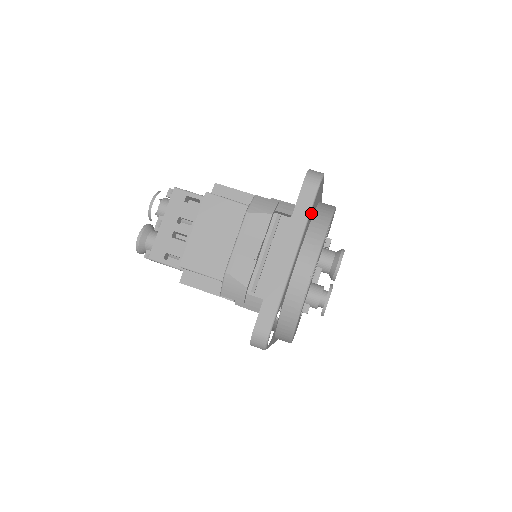
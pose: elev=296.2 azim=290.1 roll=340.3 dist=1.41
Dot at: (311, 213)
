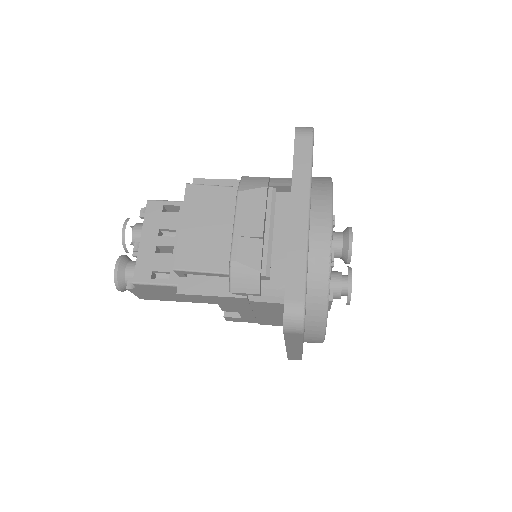
Dot at: occluded
